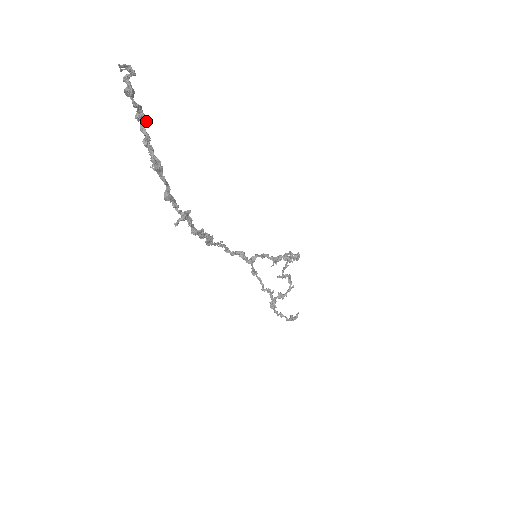
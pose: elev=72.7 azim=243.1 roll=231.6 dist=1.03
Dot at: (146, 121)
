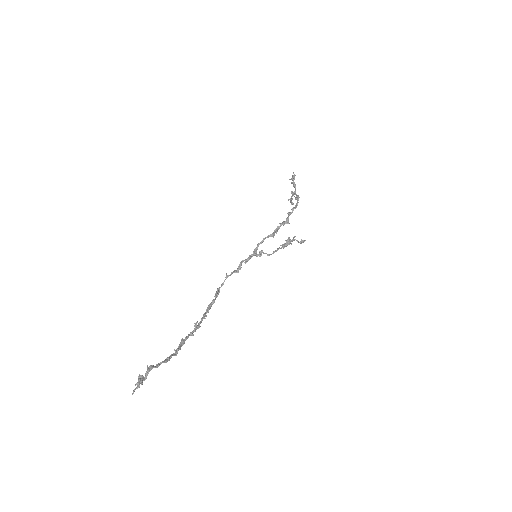
Dot at: (153, 366)
